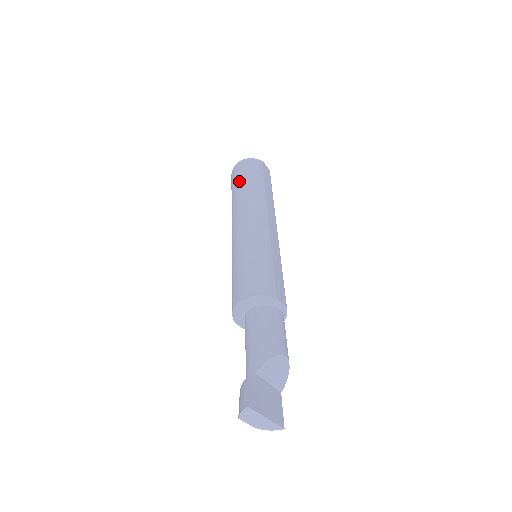
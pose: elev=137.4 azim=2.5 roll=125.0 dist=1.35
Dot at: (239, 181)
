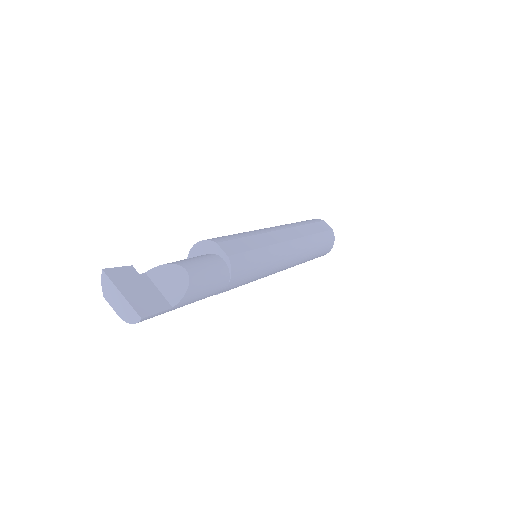
Dot at: occluded
